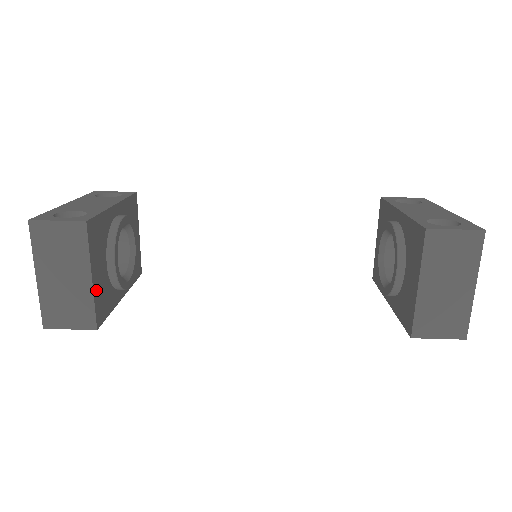
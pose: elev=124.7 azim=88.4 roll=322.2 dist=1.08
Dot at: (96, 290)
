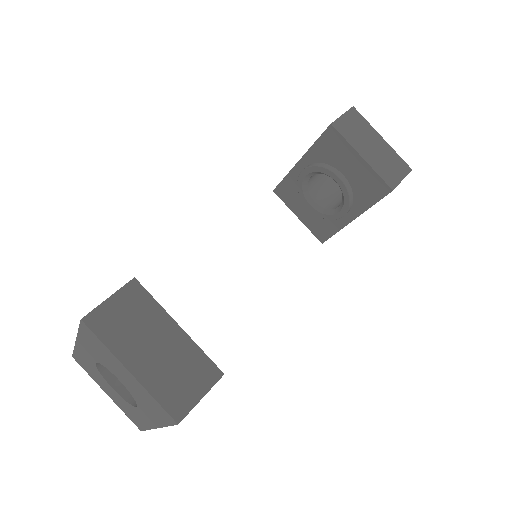
Dot at: (189, 342)
